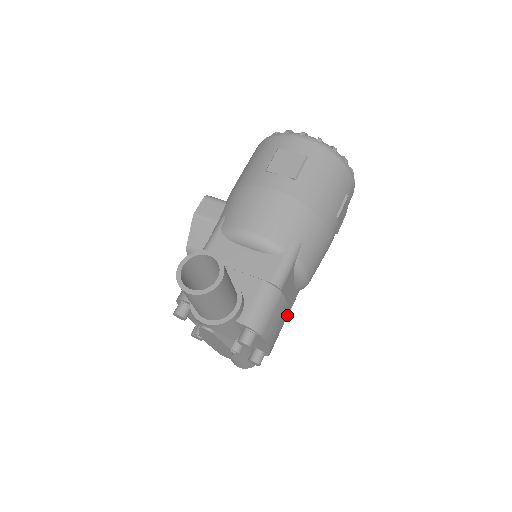
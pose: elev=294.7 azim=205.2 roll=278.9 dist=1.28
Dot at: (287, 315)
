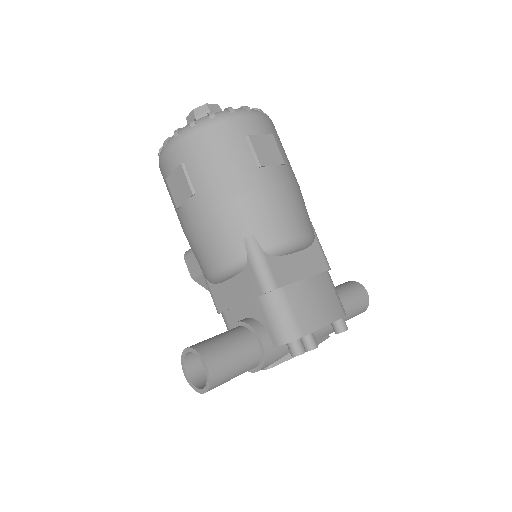
Dot at: (322, 274)
